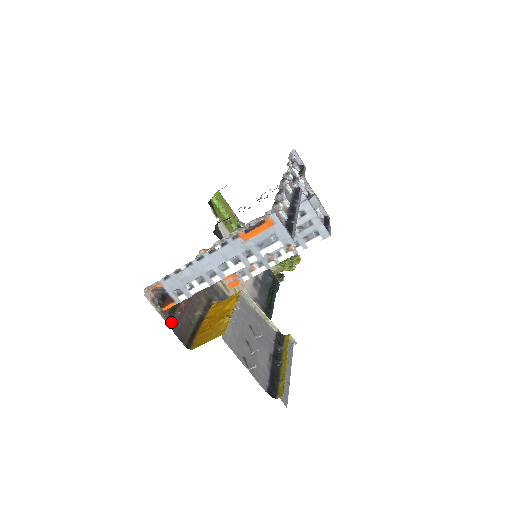
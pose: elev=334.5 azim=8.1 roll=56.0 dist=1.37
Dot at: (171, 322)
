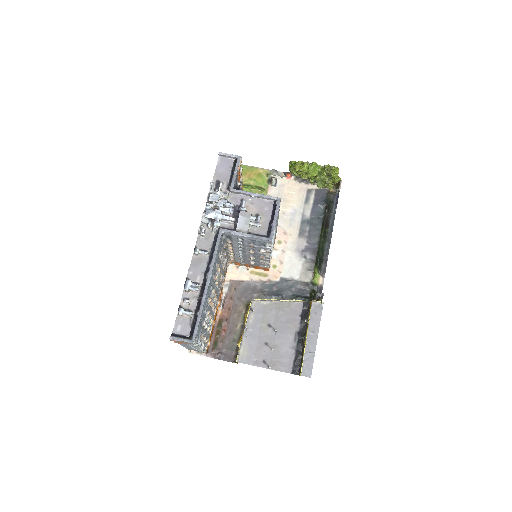
Dot at: (216, 355)
